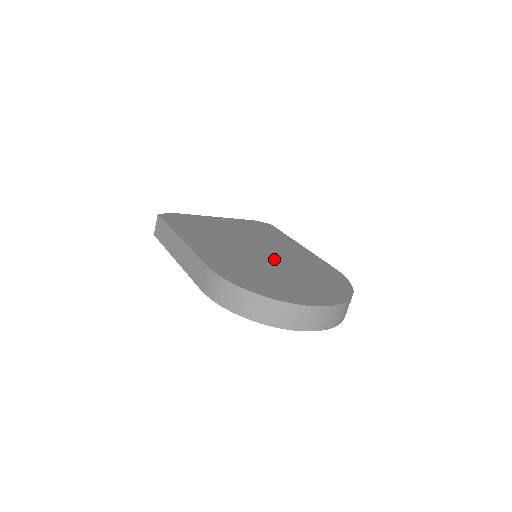
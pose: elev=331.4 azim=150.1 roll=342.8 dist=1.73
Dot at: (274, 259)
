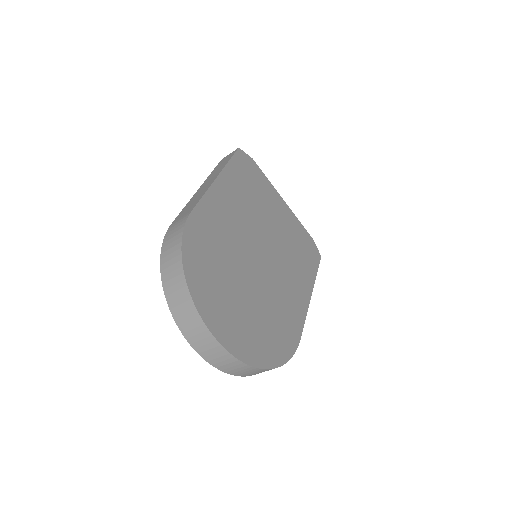
Dot at: (261, 273)
